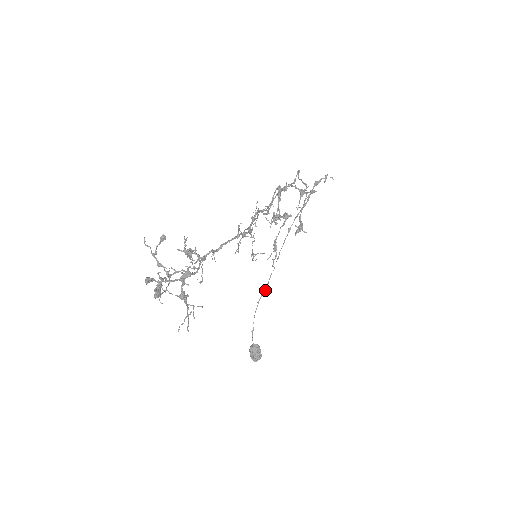
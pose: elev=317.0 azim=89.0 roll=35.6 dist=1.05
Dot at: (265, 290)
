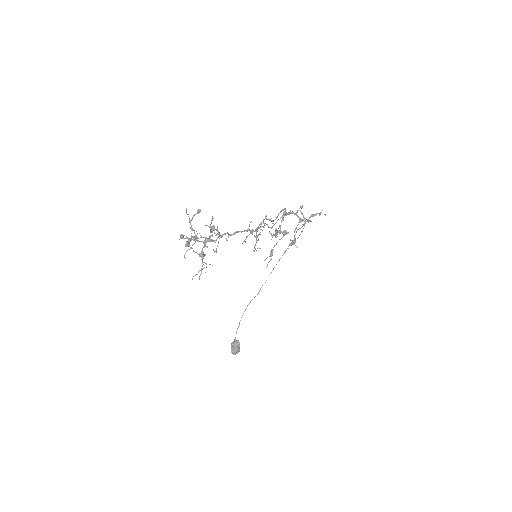
Dot at: occluded
